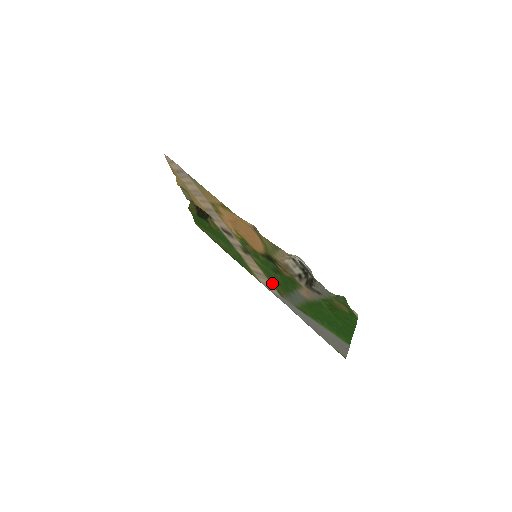
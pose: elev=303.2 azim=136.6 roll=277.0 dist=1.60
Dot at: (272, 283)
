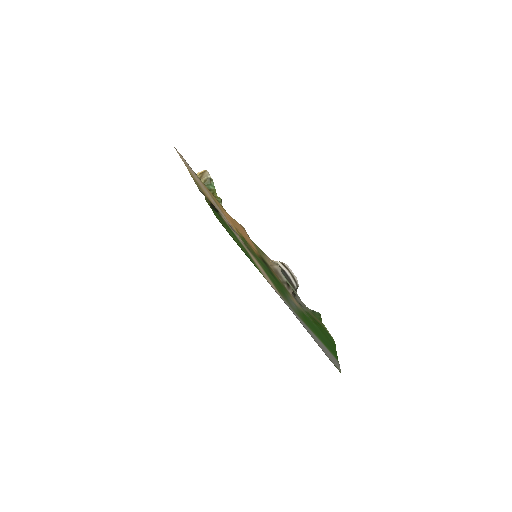
Dot at: (274, 285)
